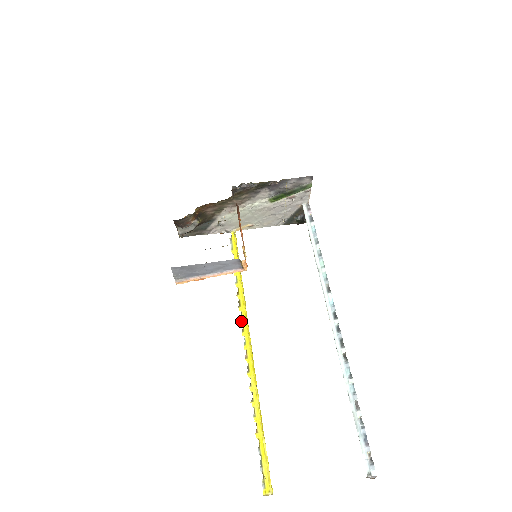
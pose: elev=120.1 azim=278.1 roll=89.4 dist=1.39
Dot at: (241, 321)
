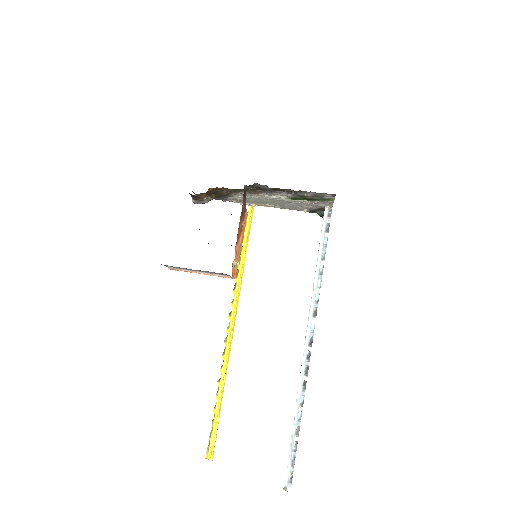
Dot at: (231, 305)
